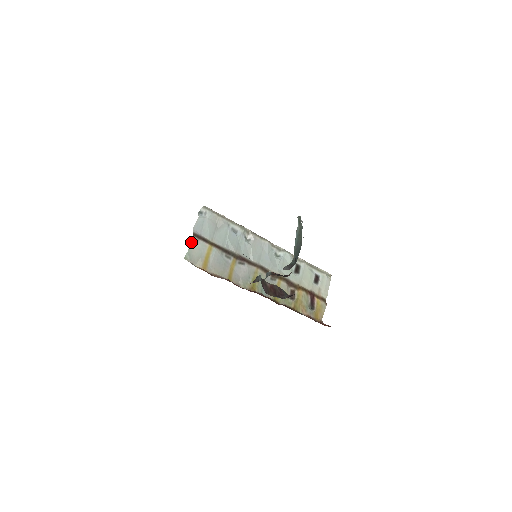
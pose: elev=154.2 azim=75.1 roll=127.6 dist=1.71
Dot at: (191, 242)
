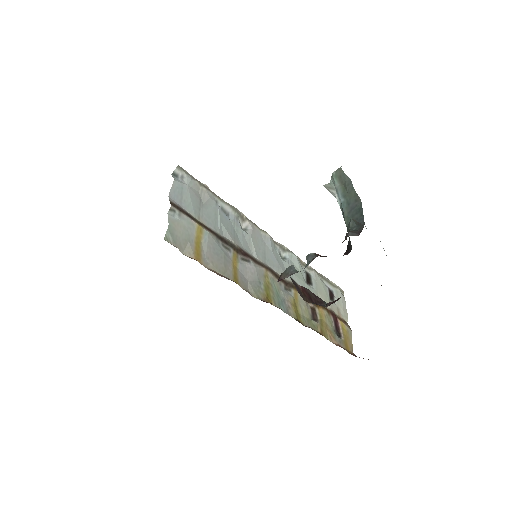
Dot at: (170, 215)
